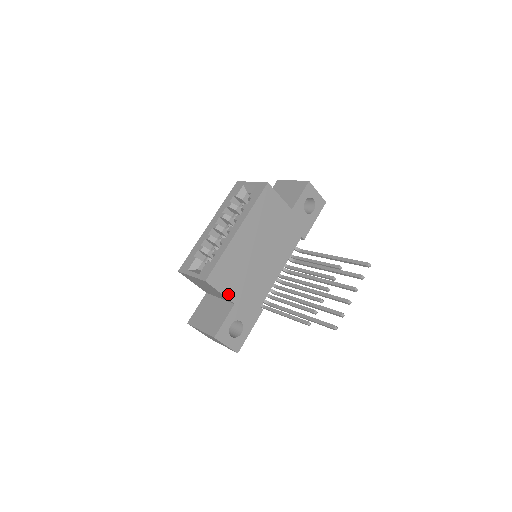
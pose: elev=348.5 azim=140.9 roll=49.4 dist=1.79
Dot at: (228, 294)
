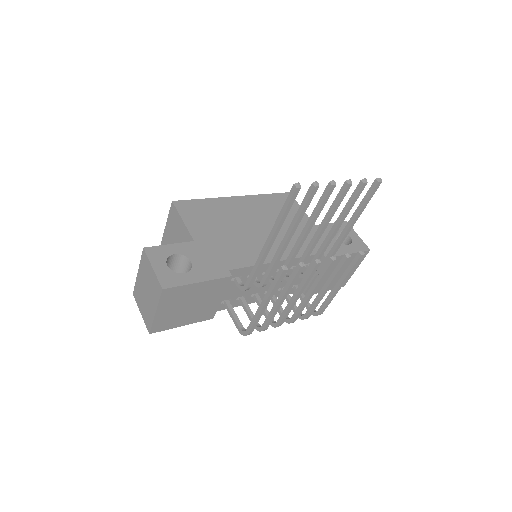
Dot at: (192, 228)
